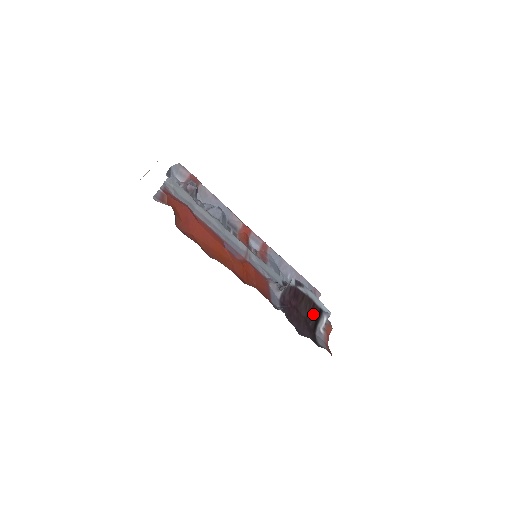
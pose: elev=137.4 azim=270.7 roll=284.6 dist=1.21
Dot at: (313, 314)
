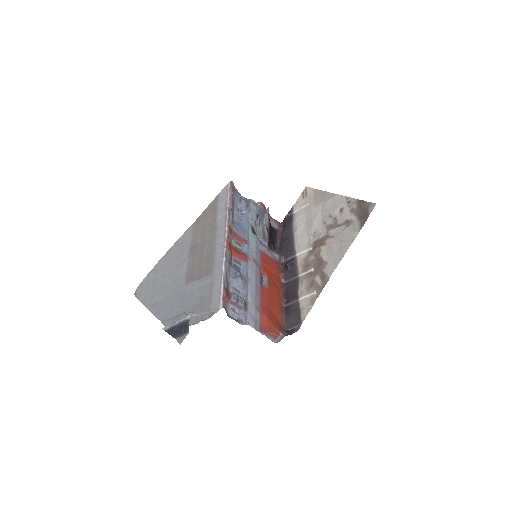
Dot at: (270, 224)
